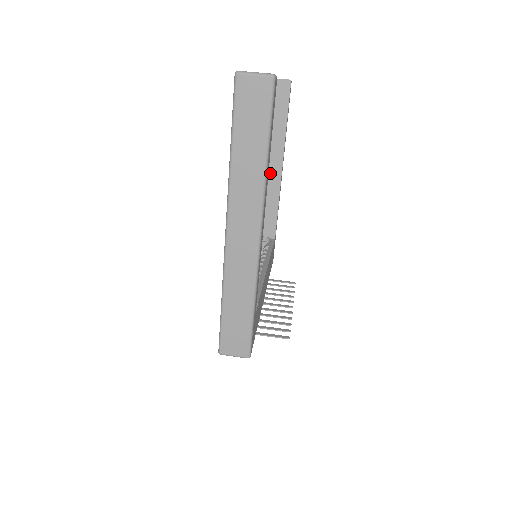
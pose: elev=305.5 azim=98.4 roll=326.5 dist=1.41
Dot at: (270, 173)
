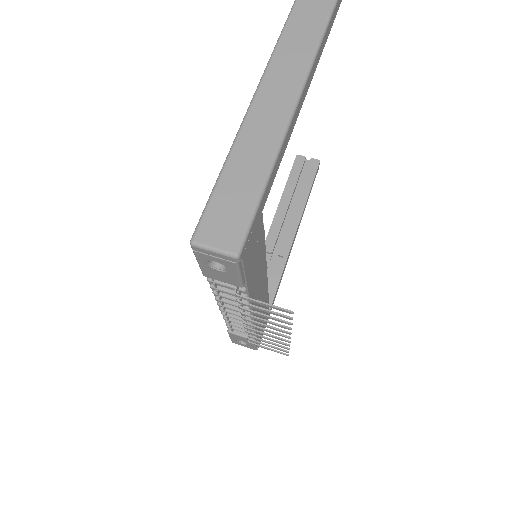
Dot at: (280, 239)
